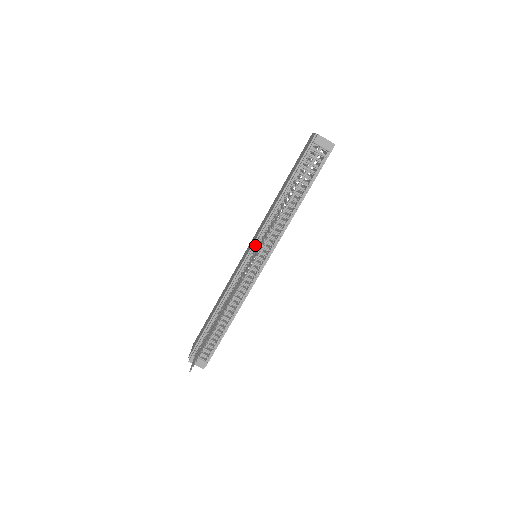
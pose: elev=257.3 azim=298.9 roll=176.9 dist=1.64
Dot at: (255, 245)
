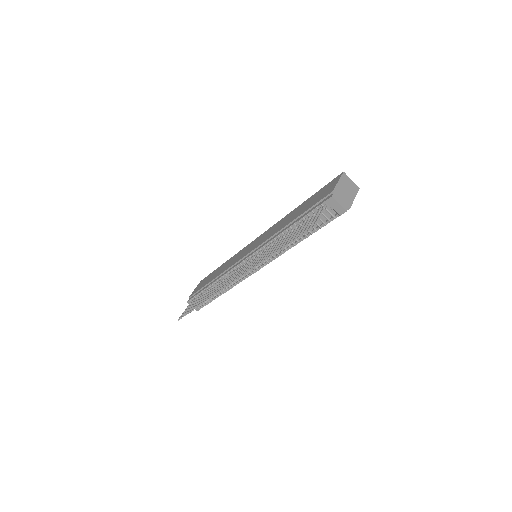
Dot at: (252, 255)
